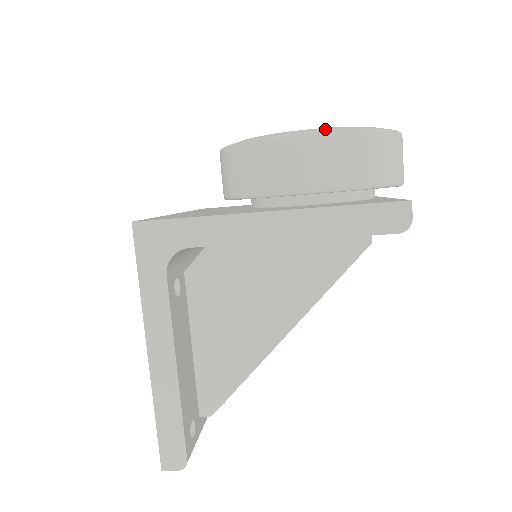
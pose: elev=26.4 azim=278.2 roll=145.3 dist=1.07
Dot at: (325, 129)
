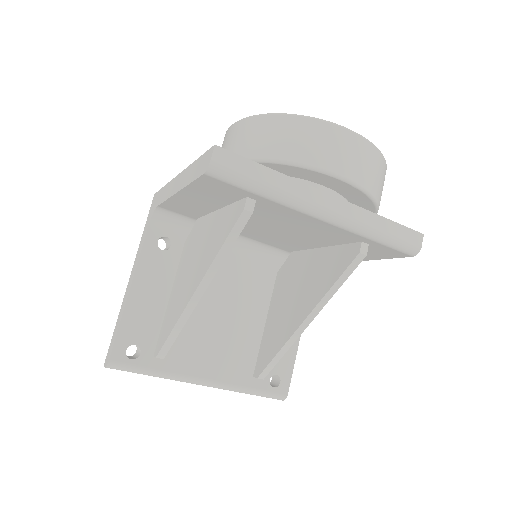
Dot at: occluded
